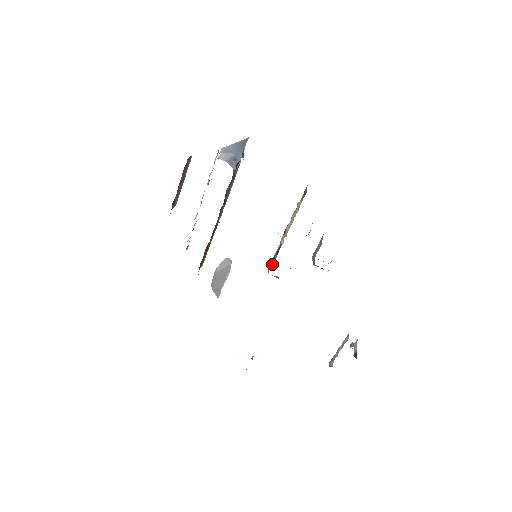
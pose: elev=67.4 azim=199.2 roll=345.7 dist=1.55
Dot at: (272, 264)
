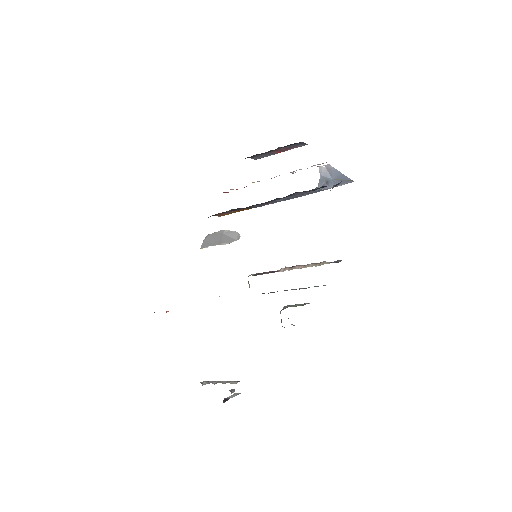
Dot at: (258, 274)
